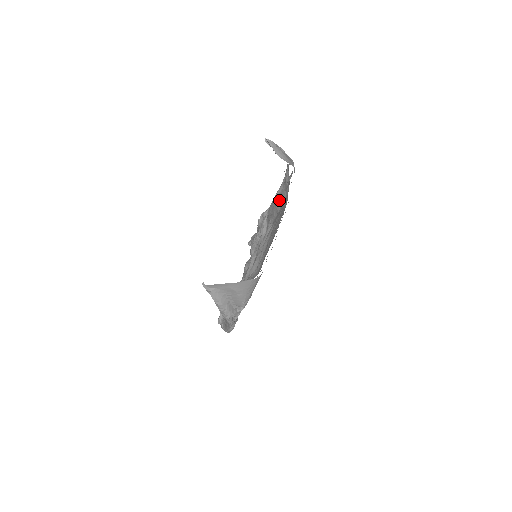
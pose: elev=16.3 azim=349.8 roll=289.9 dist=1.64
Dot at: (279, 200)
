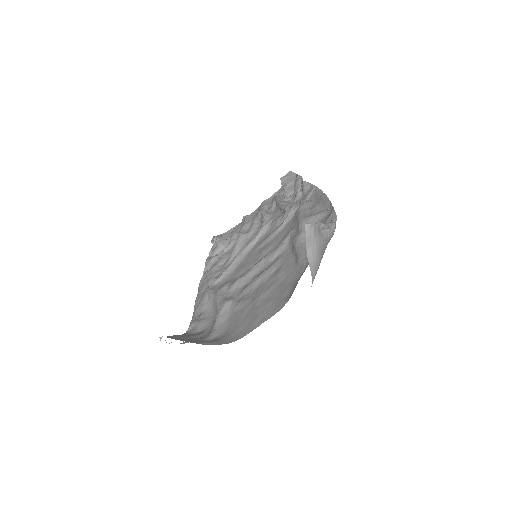
Dot at: (297, 251)
